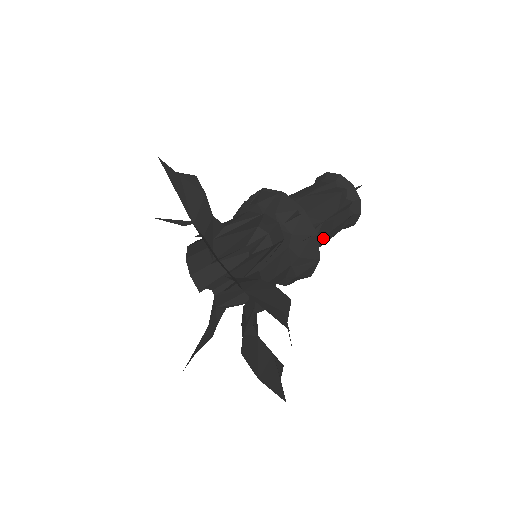
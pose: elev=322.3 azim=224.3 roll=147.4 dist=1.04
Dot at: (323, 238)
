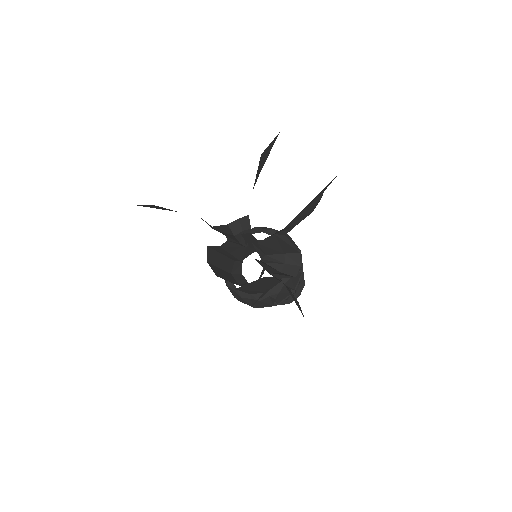
Dot at: occluded
